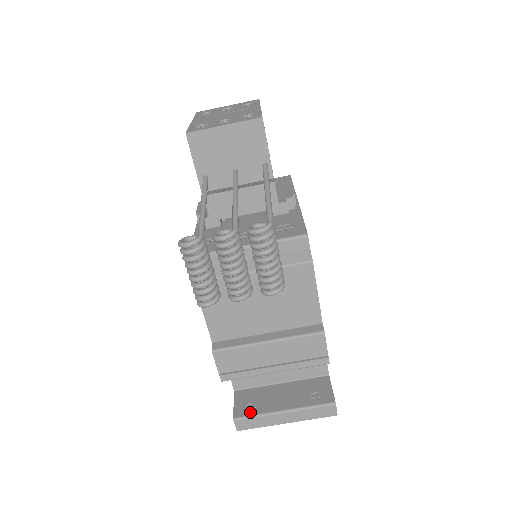
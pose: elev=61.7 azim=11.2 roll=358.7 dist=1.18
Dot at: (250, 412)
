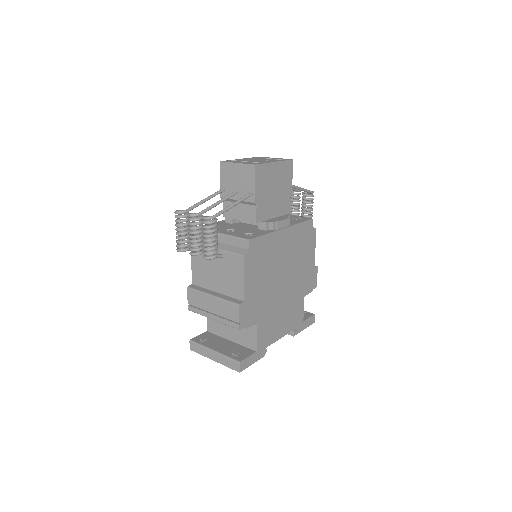
Dot at: (201, 343)
